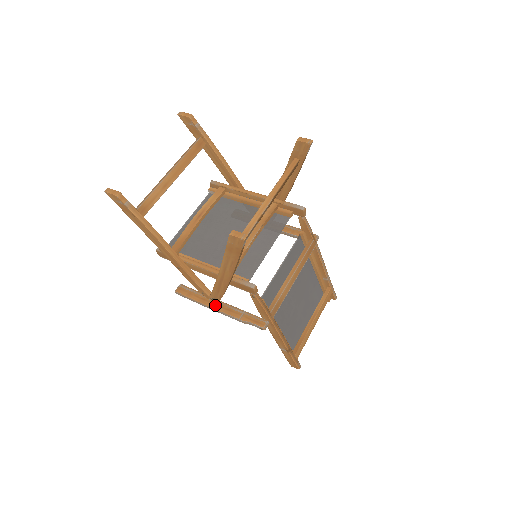
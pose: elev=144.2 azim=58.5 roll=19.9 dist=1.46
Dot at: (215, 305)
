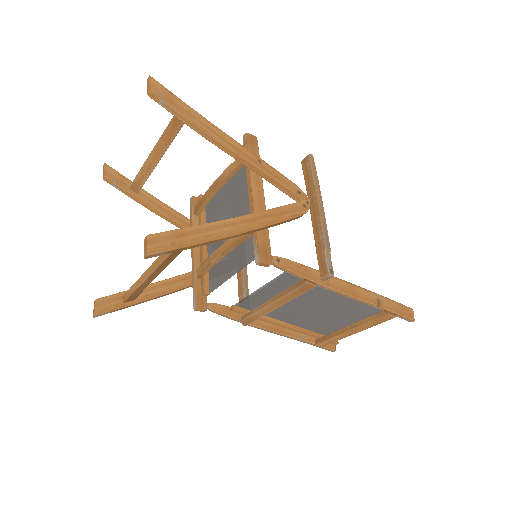
Dot at: occluded
